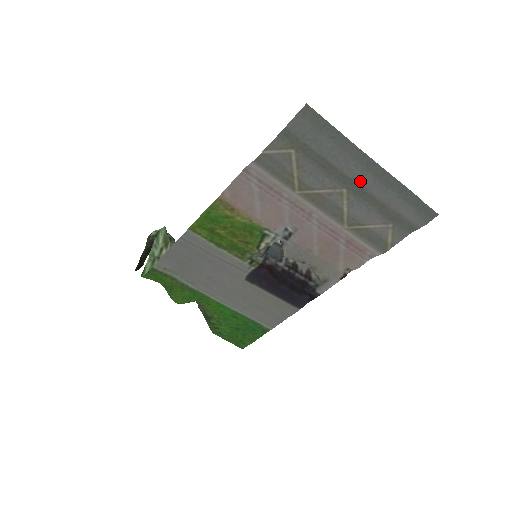
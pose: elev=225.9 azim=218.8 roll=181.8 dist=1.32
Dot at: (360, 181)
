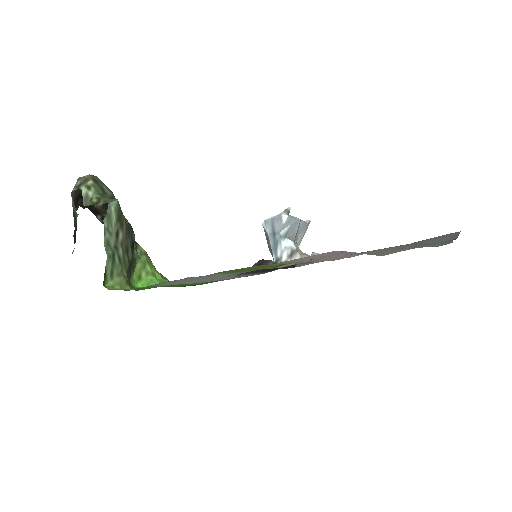
Dot at: occluded
